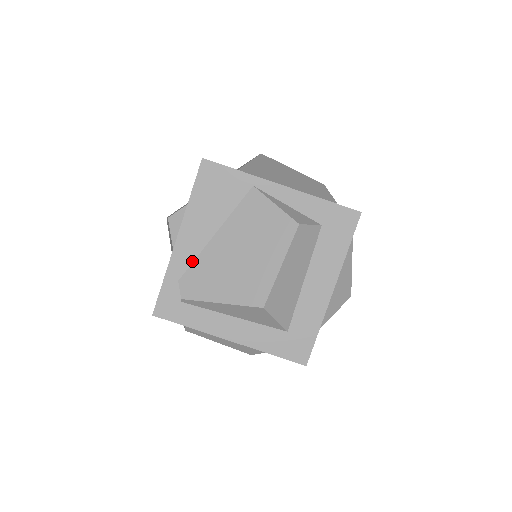
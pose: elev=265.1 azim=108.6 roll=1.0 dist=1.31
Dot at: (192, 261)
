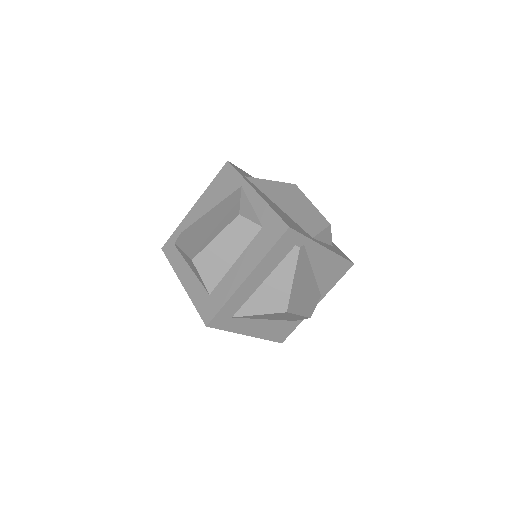
Dot at: (192, 223)
